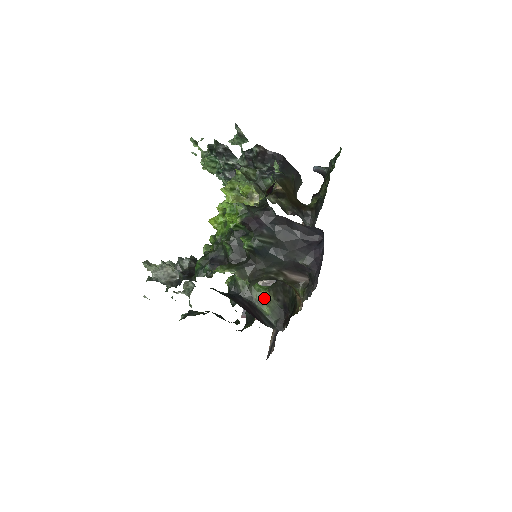
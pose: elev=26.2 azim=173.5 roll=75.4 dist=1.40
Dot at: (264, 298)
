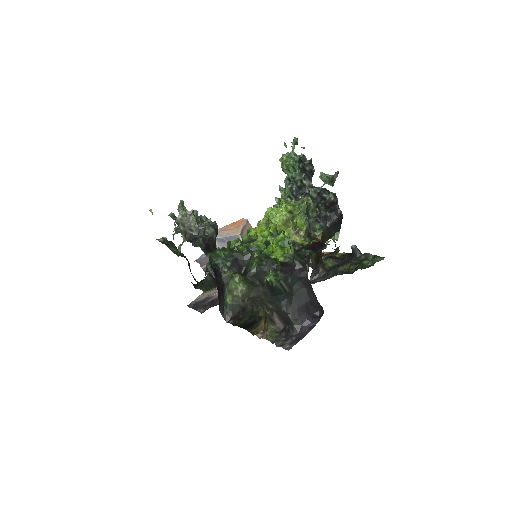
Dot at: (235, 290)
